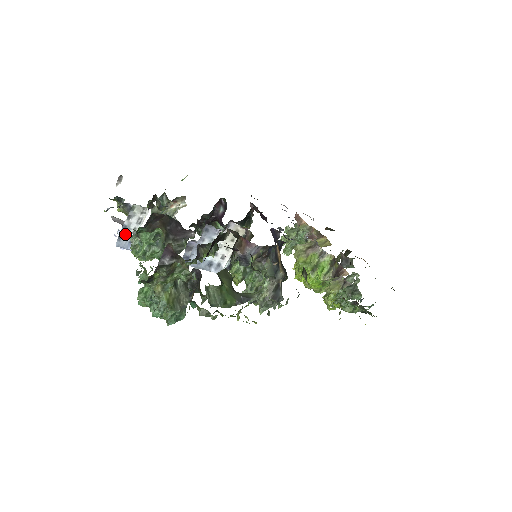
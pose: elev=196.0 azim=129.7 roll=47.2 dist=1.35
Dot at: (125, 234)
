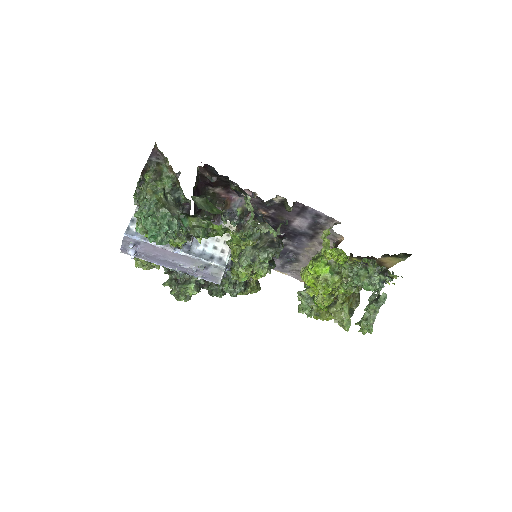
Dot at: (133, 225)
